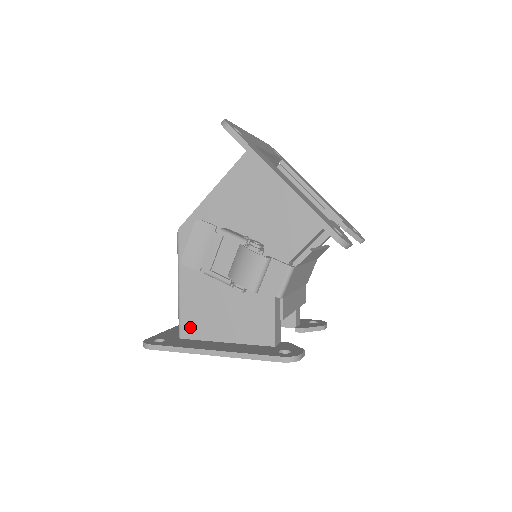
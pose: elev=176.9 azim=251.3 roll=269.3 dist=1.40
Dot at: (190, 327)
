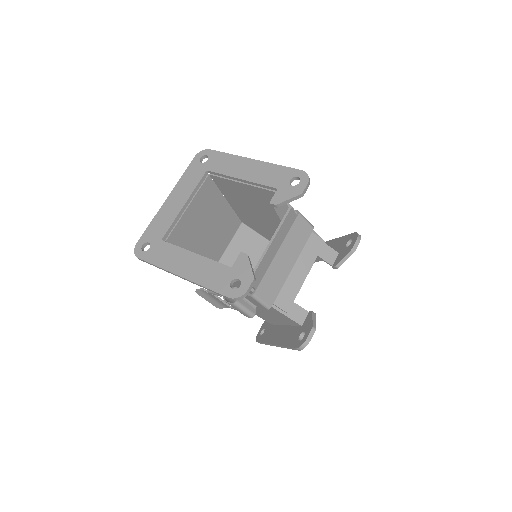
Dot at: (266, 320)
